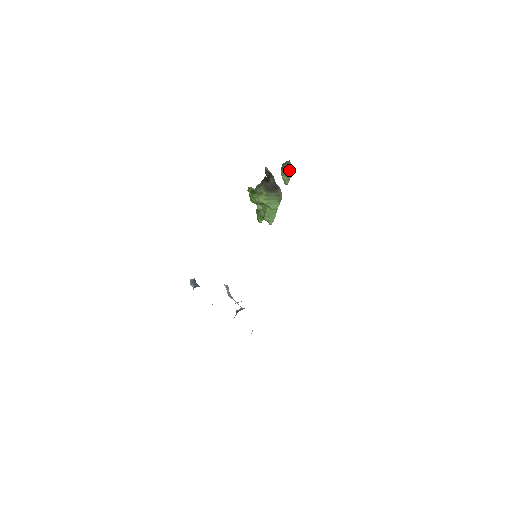
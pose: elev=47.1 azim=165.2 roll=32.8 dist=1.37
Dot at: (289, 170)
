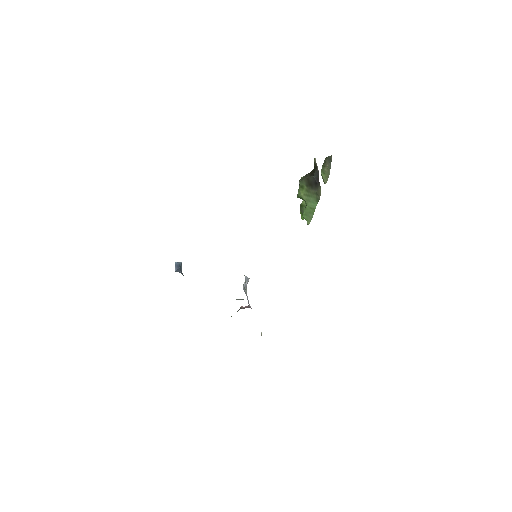
Dot at: (328, 167)
